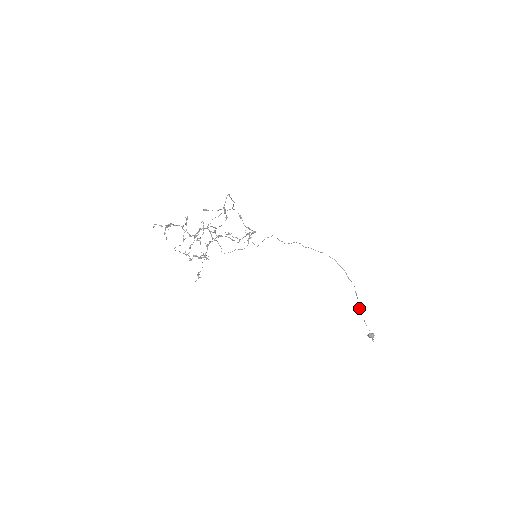
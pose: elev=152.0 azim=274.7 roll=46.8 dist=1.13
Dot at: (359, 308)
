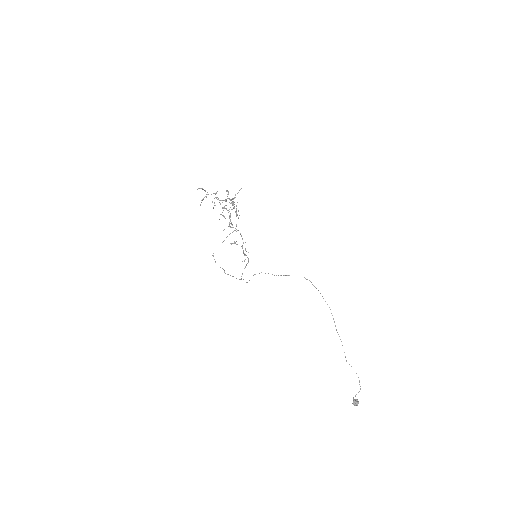
Dot at: occluded
